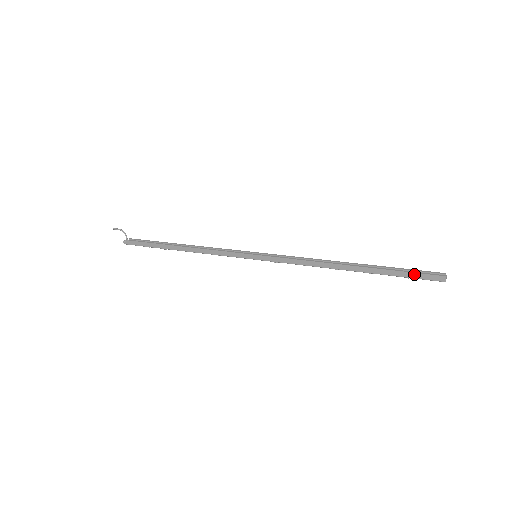
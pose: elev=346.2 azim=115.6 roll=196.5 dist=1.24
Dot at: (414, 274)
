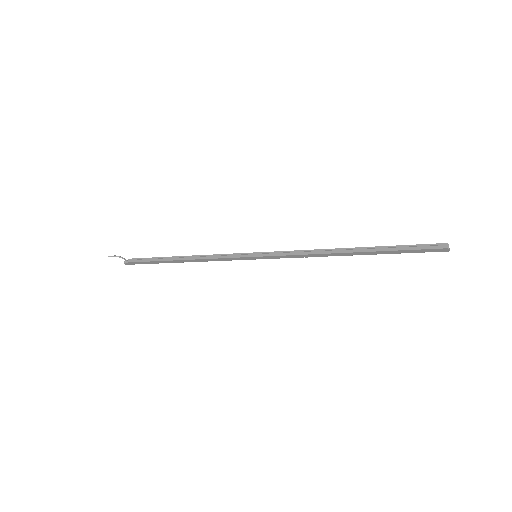
Dot at: (416, 250)
